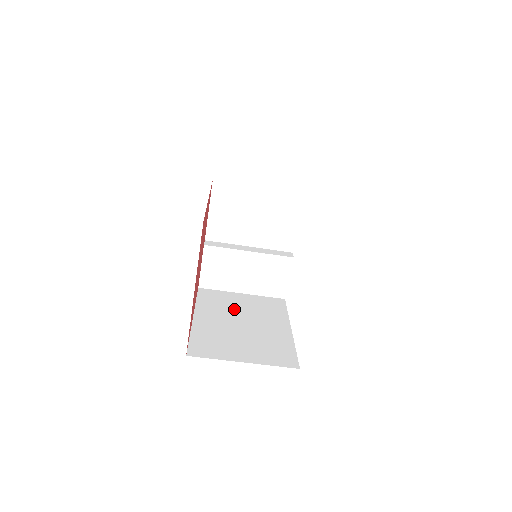
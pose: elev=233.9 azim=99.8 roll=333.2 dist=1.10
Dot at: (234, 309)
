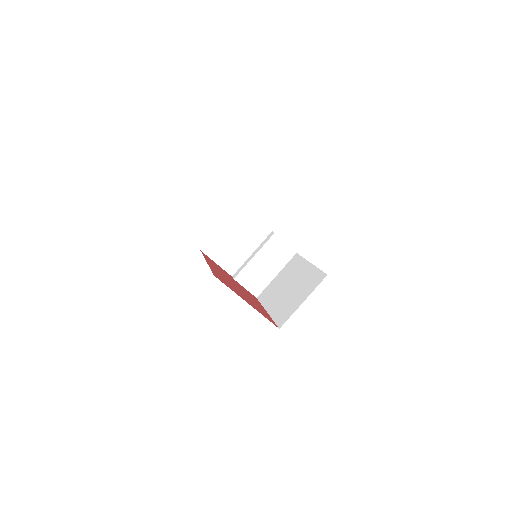
Dot at: (280, 287)
